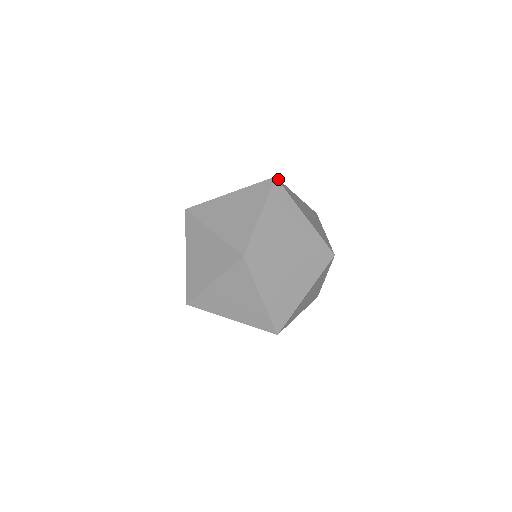
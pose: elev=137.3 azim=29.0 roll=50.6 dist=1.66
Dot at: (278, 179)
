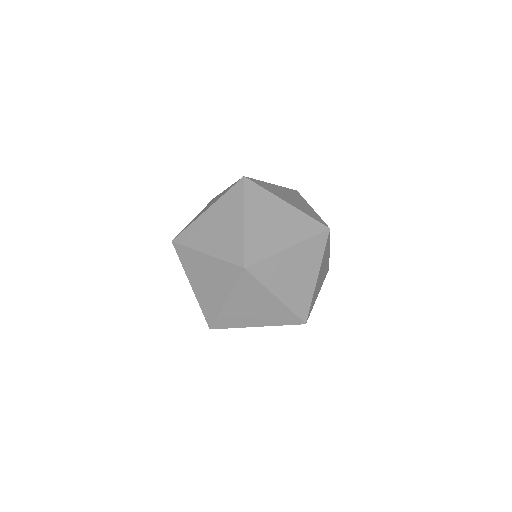
Dot at: (247, 177)
